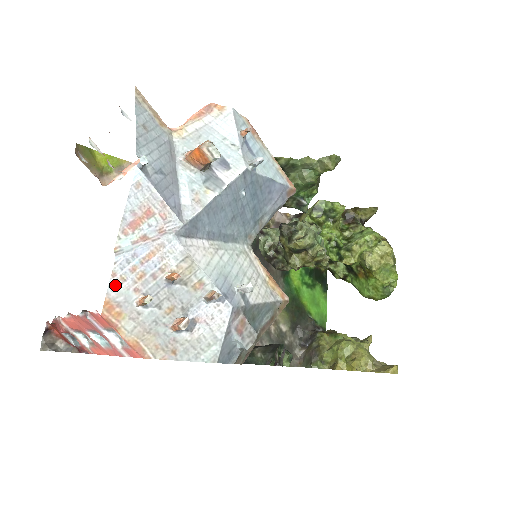
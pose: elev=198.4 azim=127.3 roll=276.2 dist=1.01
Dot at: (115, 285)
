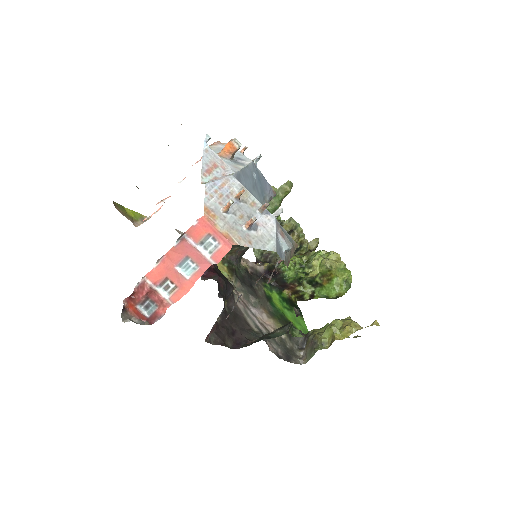
Dot at: (208, 199)
